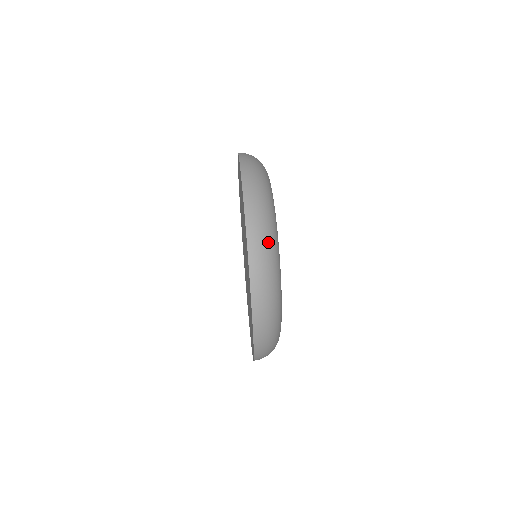
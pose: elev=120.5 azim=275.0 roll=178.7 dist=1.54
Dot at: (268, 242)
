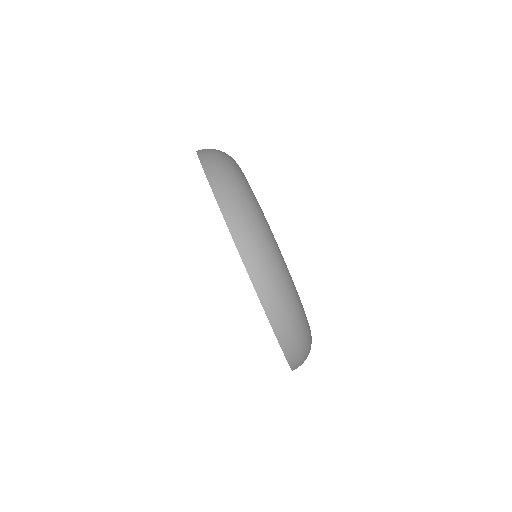
Dot at: (247, 208)
